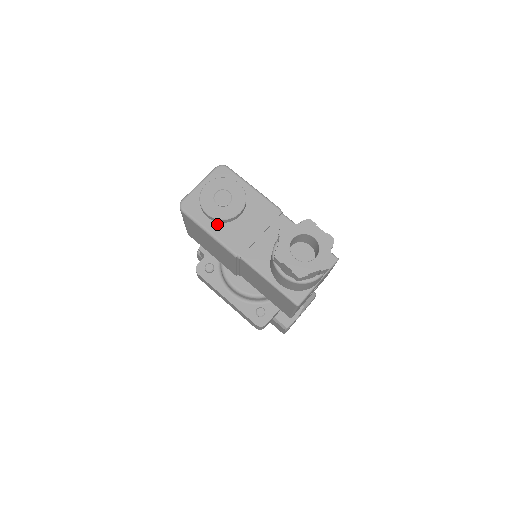
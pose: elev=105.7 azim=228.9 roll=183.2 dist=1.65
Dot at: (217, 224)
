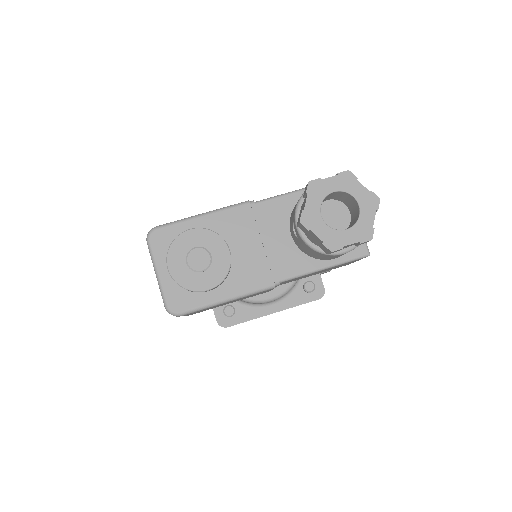
Dot at: (223, 285)
